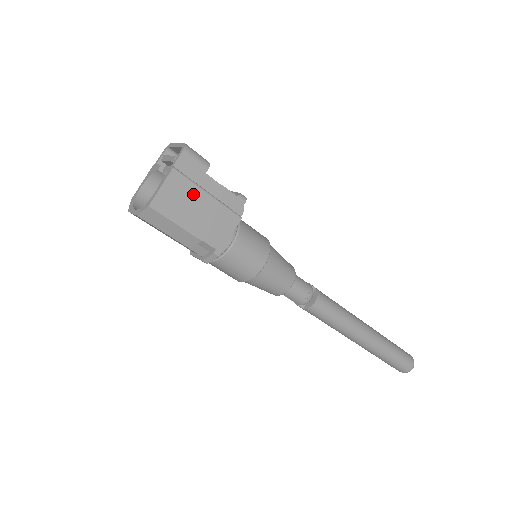
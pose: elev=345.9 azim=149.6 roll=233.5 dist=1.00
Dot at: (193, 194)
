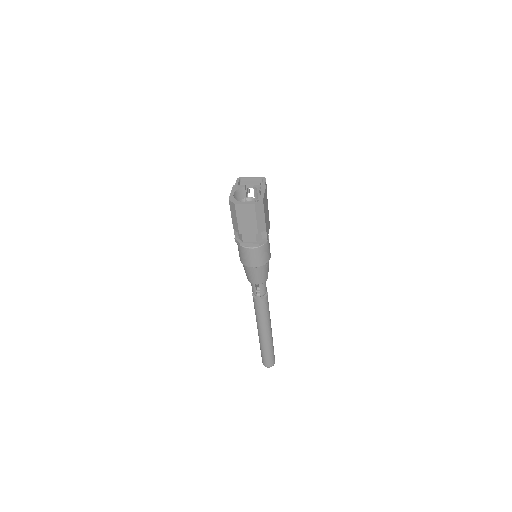
Dot at: (267, 203)
